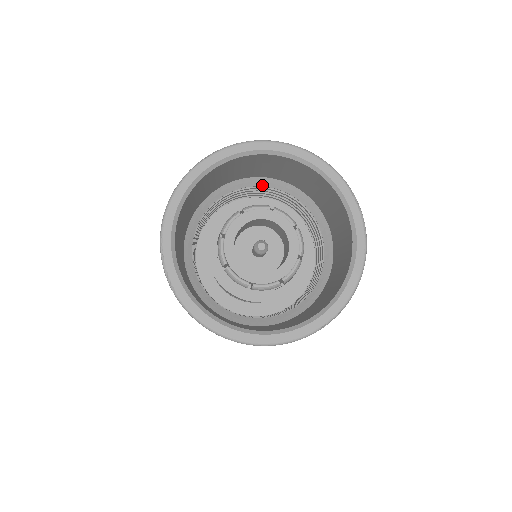
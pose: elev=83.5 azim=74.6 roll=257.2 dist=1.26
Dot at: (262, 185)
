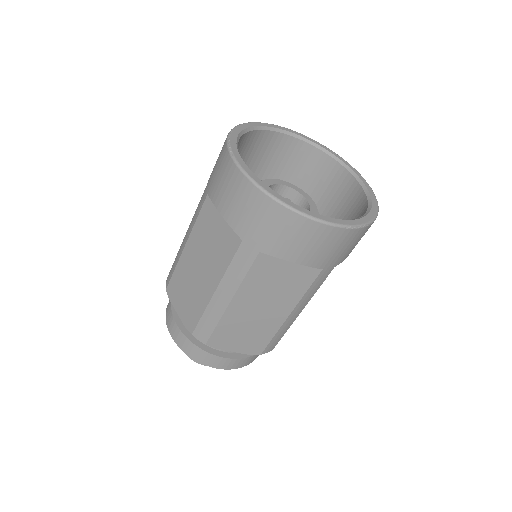
Dot at: occluded
